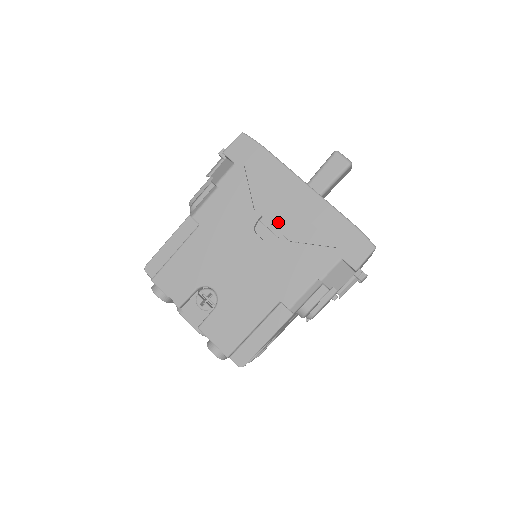
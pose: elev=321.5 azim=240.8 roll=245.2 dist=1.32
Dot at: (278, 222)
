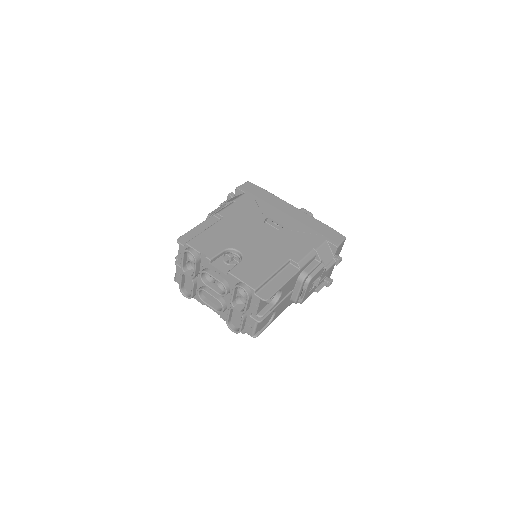
Dot at: (280, 221)
